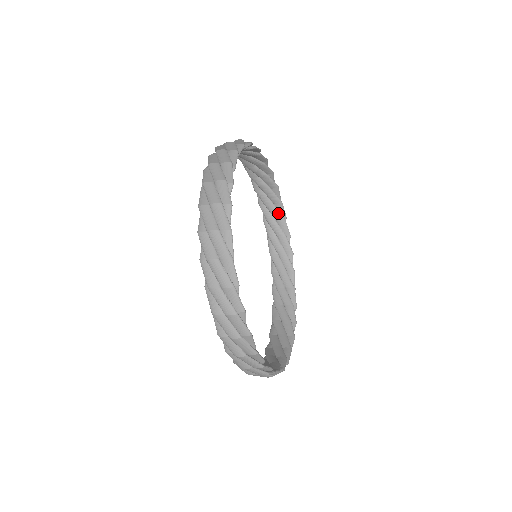
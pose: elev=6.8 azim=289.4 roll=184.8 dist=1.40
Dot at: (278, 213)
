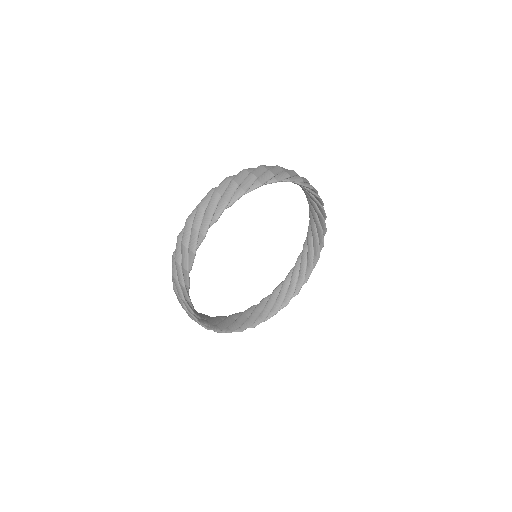
Dot at: occluded
